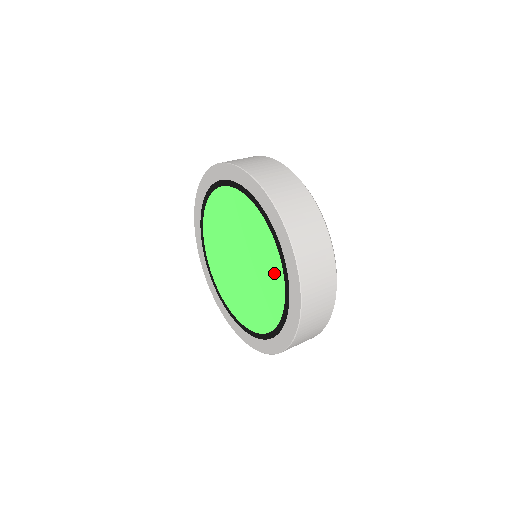
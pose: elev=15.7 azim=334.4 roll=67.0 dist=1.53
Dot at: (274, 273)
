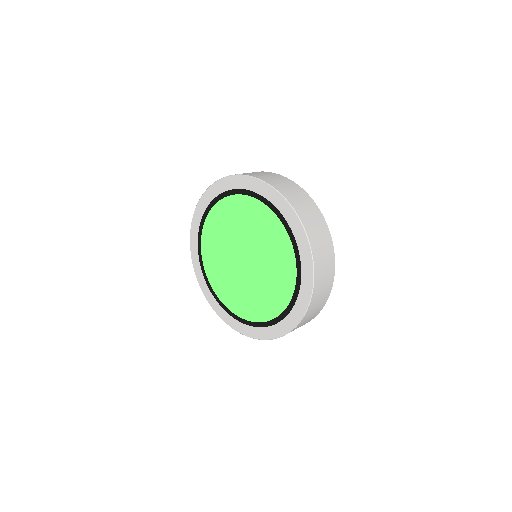
Dot at: (280, 242)
